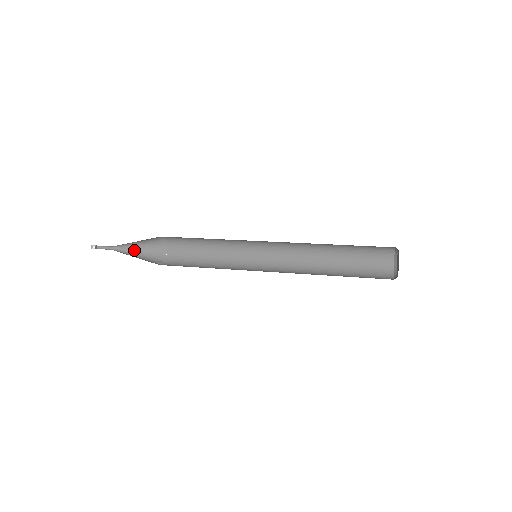
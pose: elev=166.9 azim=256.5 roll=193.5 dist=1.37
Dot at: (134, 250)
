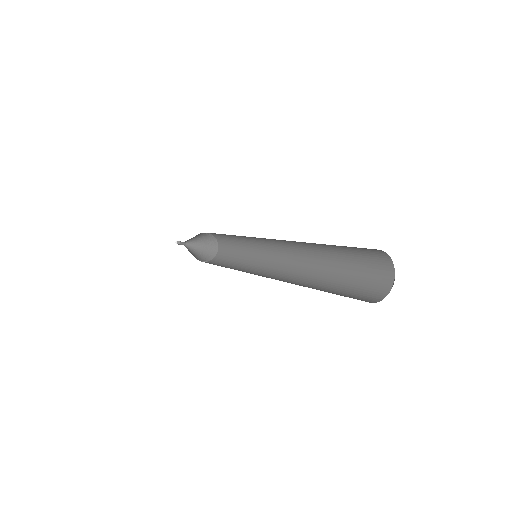
Dot at: (197, 249)
